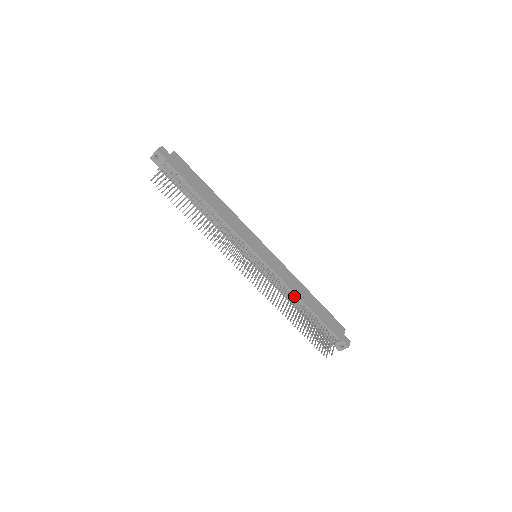
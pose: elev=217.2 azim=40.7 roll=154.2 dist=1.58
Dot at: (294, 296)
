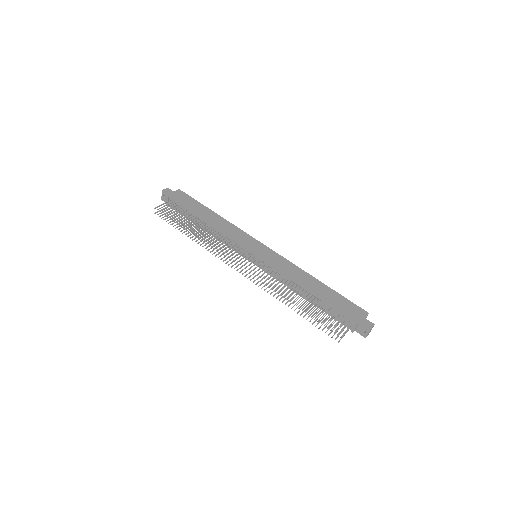
Dot at: (296, 285)
